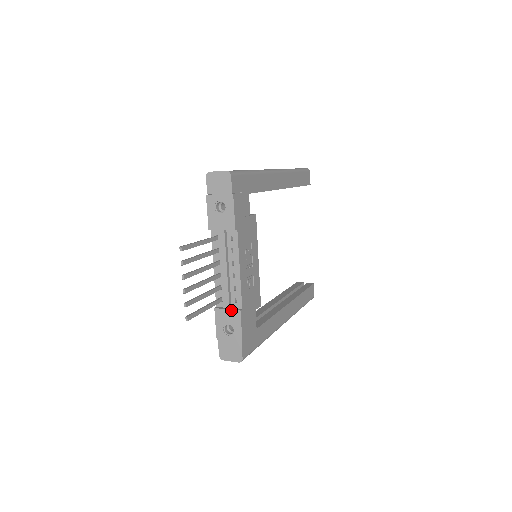
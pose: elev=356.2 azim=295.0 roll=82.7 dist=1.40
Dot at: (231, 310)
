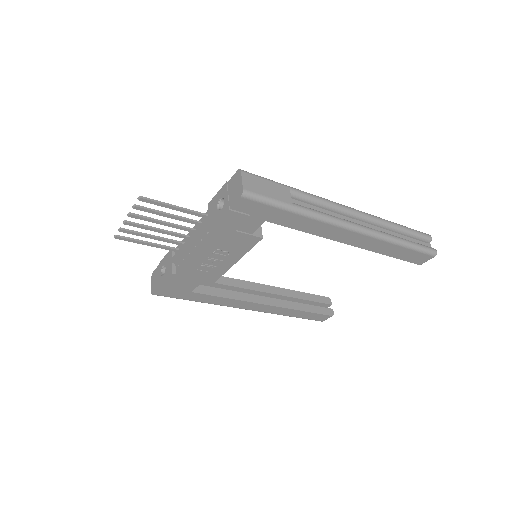
Dot at: (171, 265)
